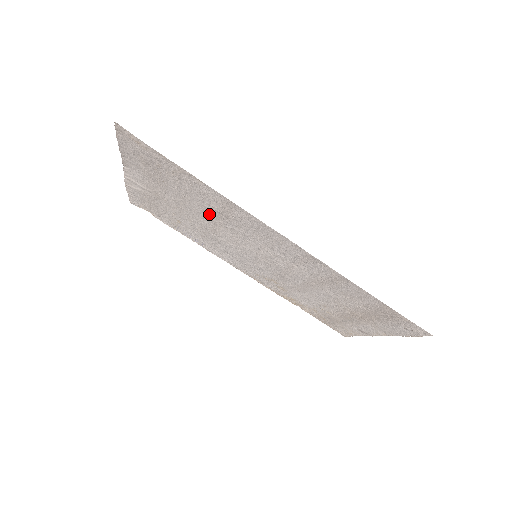
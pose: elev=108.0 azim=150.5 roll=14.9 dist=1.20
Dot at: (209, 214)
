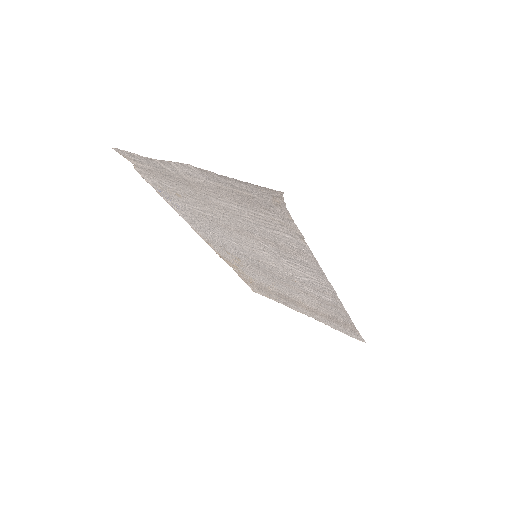
Dot at: (255, 232)
